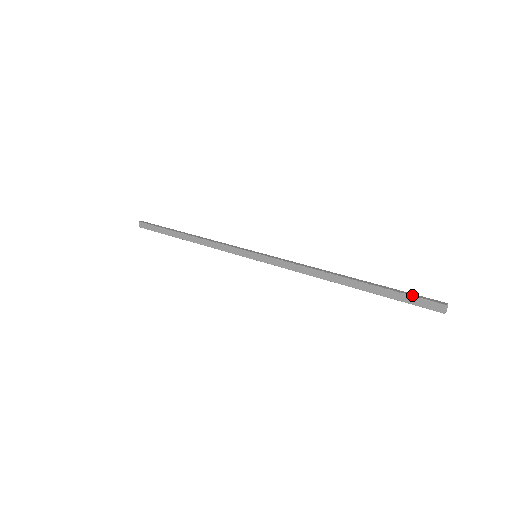
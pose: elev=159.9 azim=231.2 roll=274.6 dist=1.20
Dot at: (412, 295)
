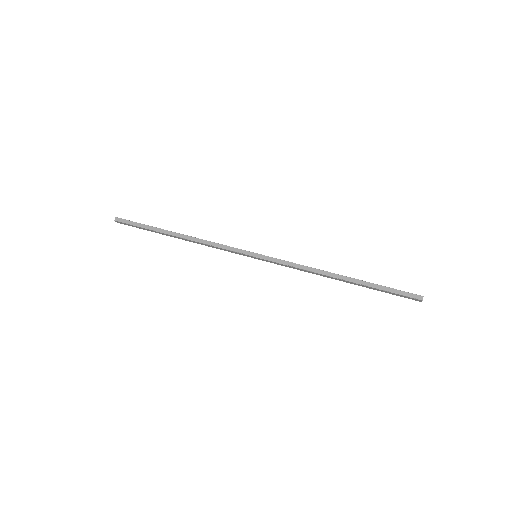
Dot at: (397, 293)
